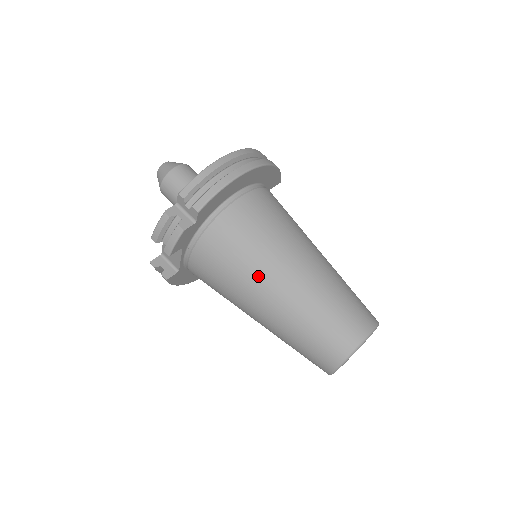
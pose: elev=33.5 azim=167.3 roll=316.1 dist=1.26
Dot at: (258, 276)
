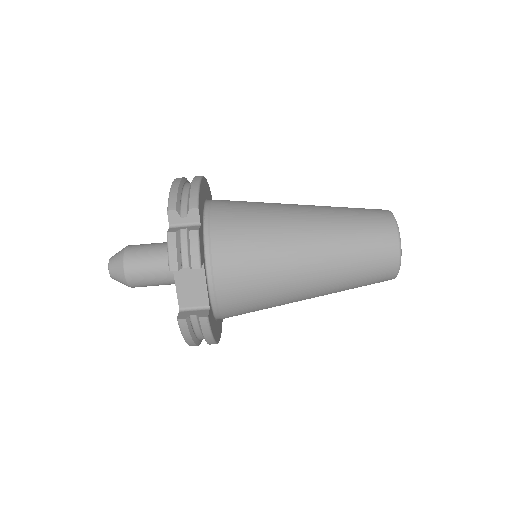
Dot at: (283, 231)
